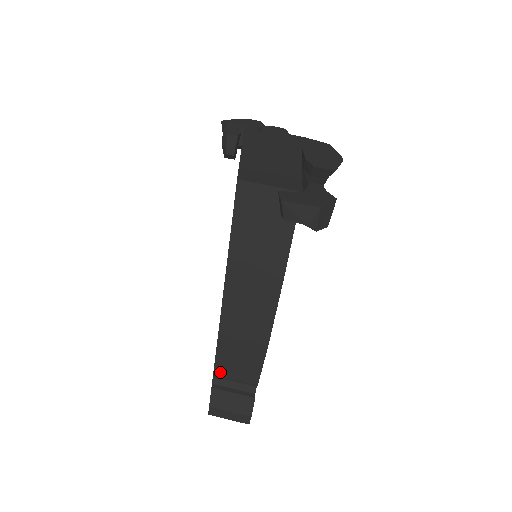
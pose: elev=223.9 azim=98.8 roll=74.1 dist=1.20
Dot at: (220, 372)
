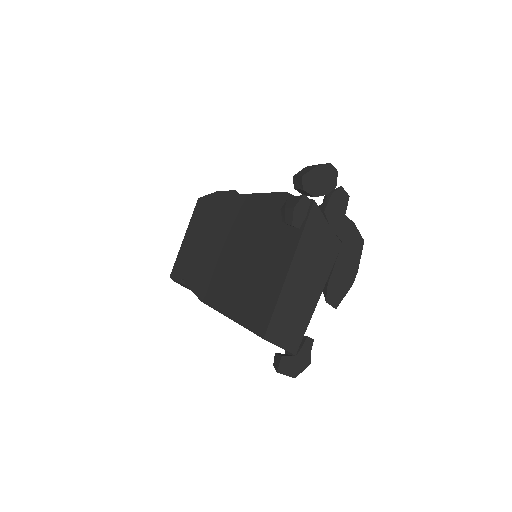
Dot at: occluded
